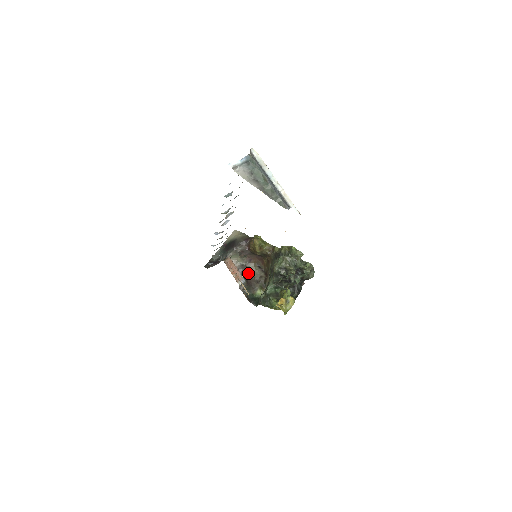
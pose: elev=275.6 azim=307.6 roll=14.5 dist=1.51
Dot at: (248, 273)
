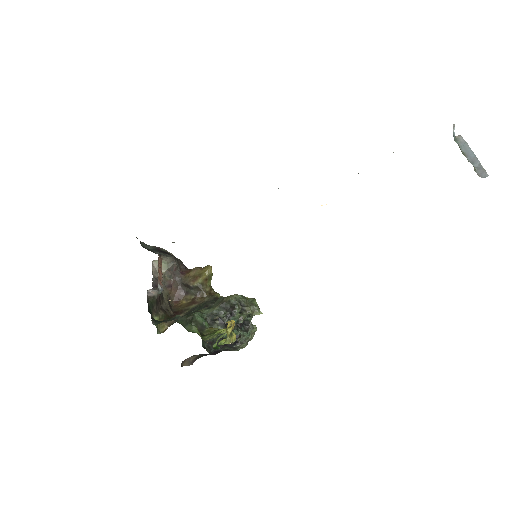
Dot at: occluded
